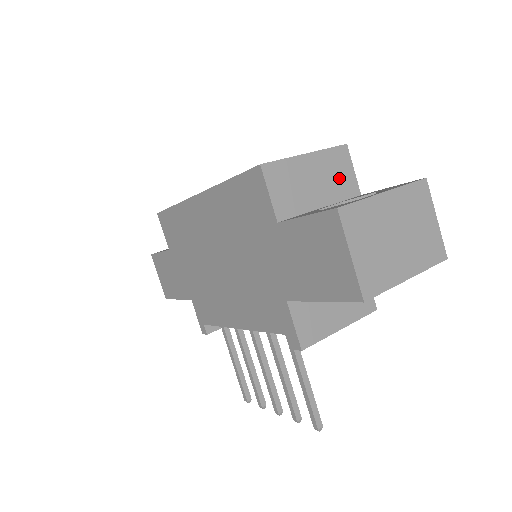
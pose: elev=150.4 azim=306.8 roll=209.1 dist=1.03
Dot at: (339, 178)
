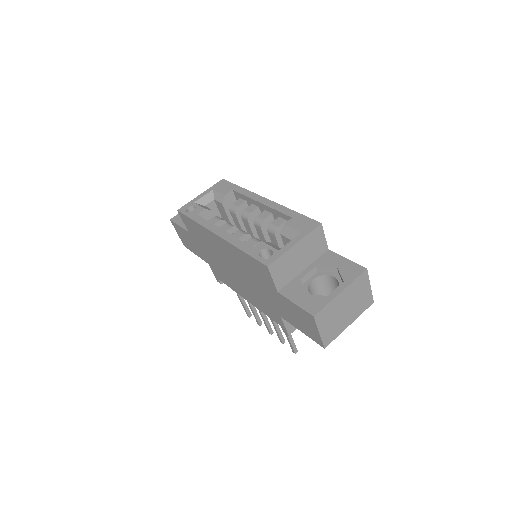
Dot at: (315, 247)
